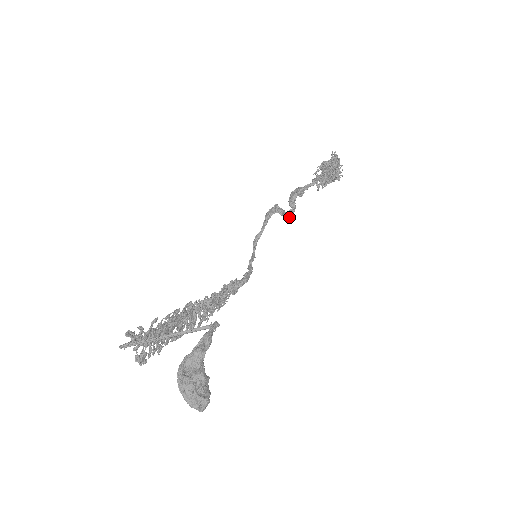
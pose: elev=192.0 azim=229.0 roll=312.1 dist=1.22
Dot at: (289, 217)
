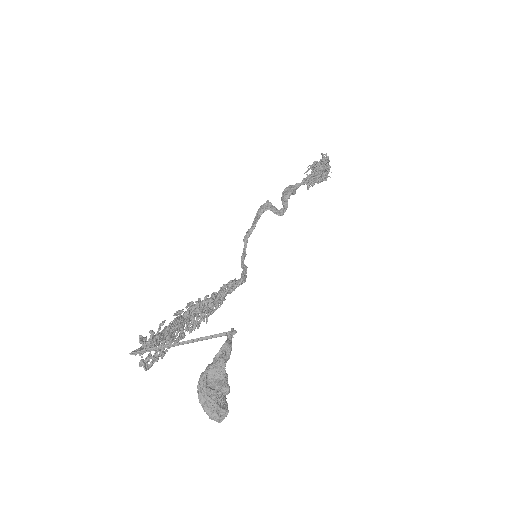
Dot at: (281, 215)
